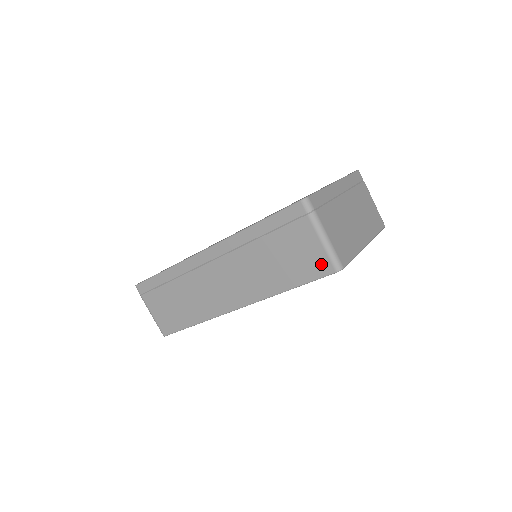
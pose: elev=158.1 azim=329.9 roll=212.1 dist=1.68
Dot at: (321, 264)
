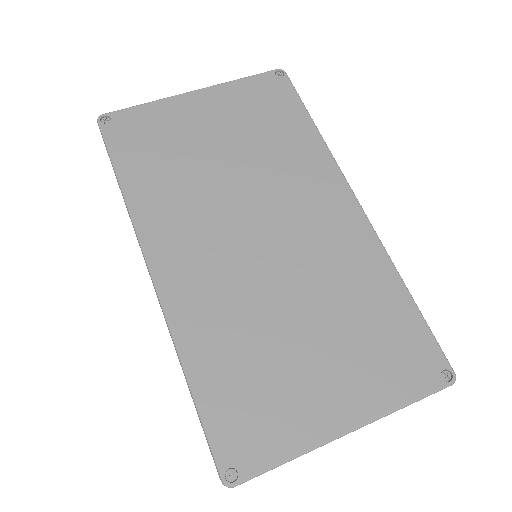
Dot at: occluded
